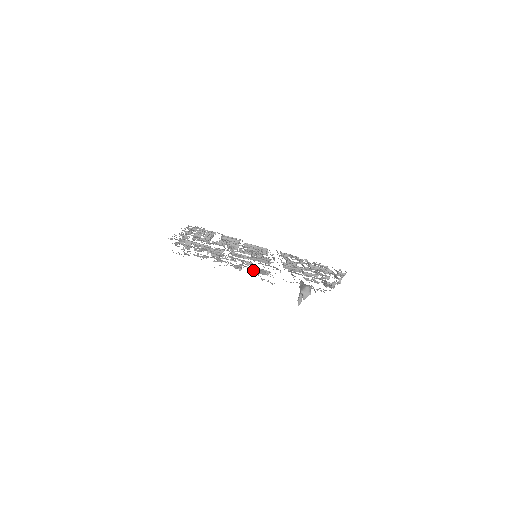
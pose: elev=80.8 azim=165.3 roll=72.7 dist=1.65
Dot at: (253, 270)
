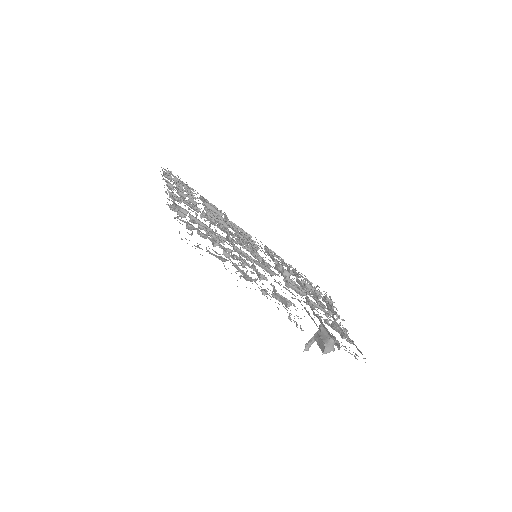
Dot at: (279, 299)
